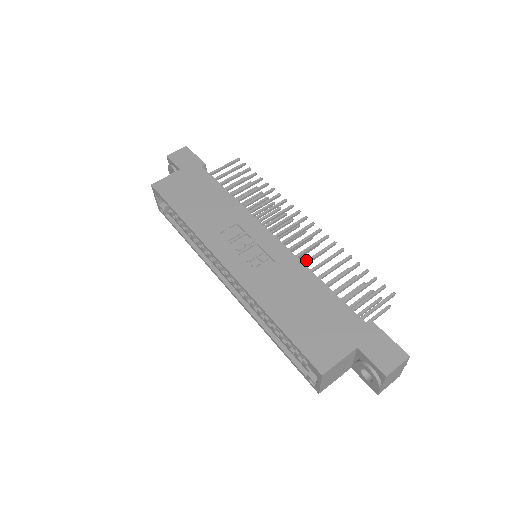
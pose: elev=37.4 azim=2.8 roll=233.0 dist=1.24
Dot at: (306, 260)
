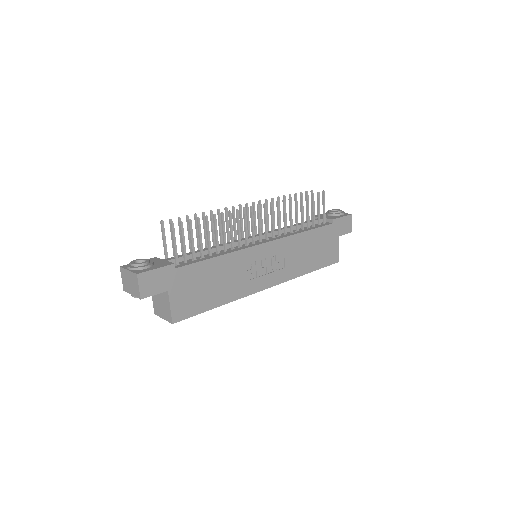
Dot at: (285, 229)
